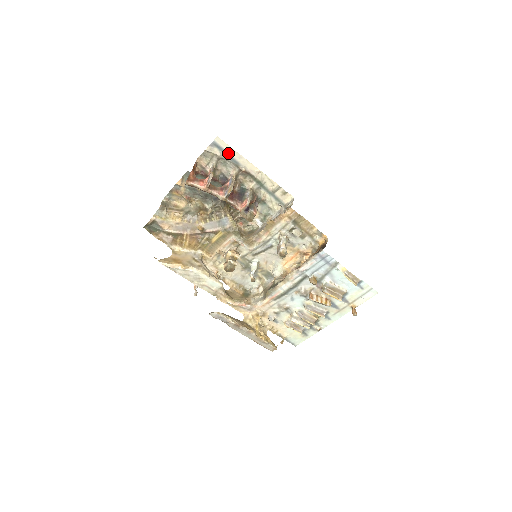
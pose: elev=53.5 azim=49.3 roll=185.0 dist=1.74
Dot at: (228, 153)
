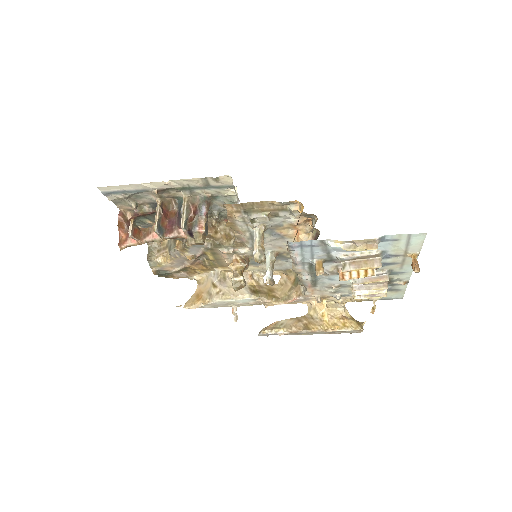
Dot at: (125, 190)
